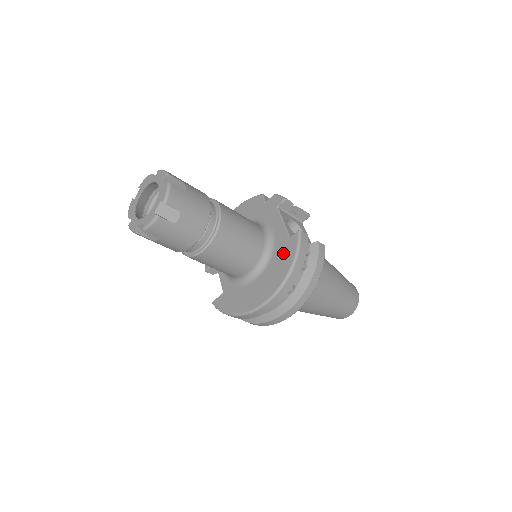
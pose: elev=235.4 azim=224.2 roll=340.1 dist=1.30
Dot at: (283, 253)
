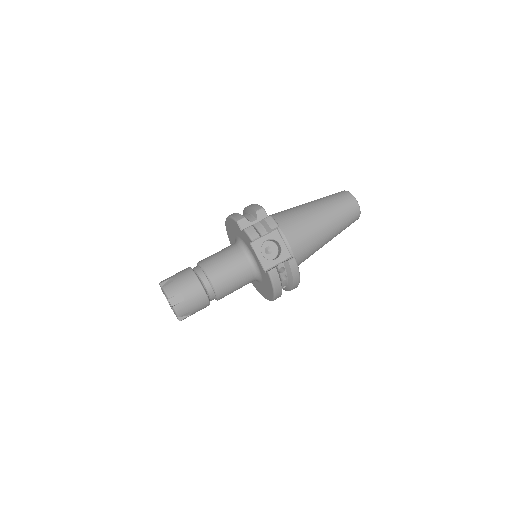
Dot at: (266, 280)
